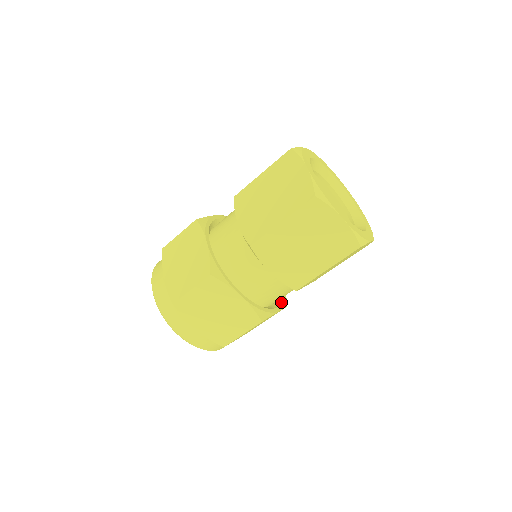
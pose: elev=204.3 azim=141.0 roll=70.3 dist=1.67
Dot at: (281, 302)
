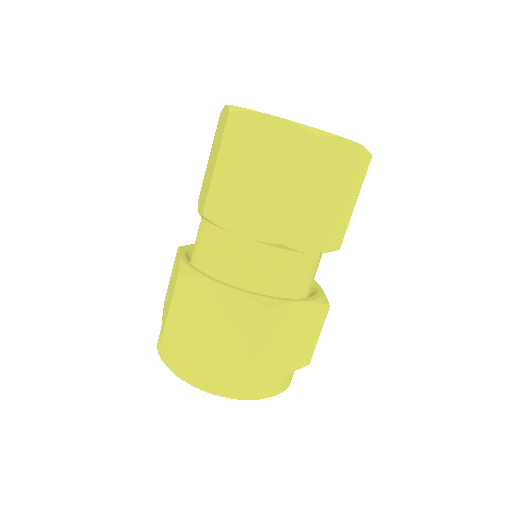
Dot at: (309, 297)
